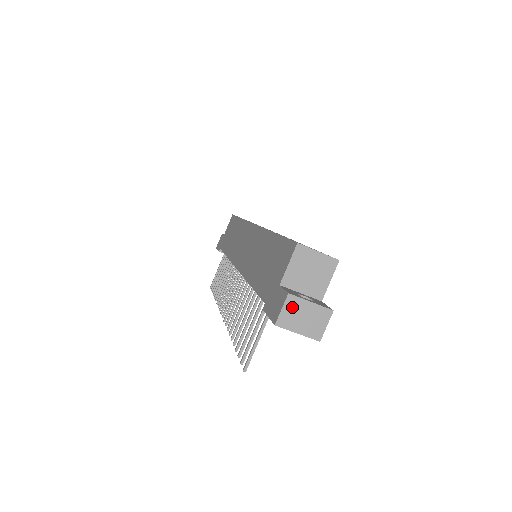
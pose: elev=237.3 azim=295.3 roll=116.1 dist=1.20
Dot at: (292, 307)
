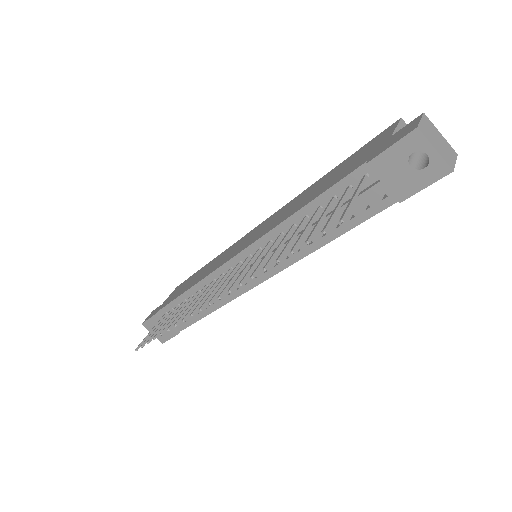
Dot at: (428, 125)
